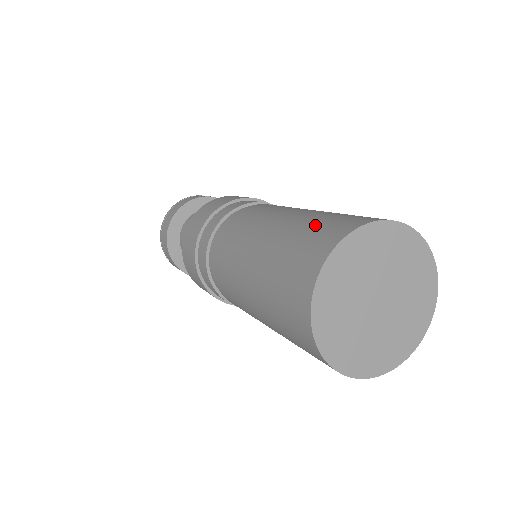
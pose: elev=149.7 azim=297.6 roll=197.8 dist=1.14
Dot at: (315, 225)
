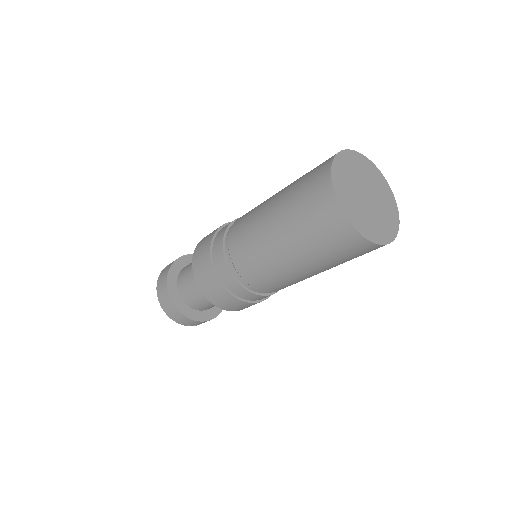
Dot at: (304, 207)
